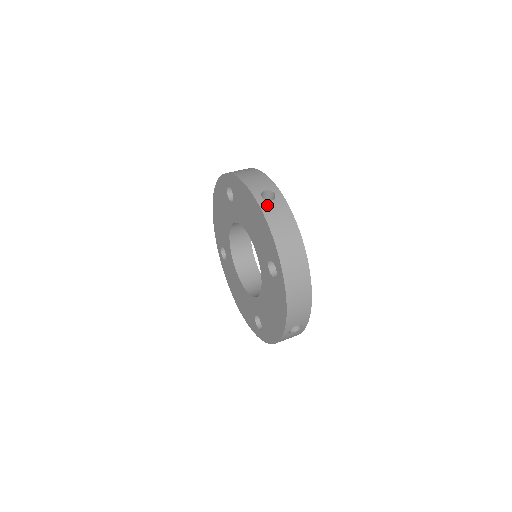
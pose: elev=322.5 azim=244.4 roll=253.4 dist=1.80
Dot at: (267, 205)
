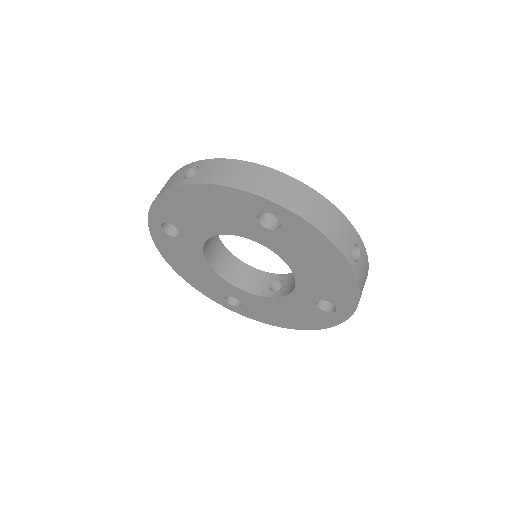
Dot at: (359, 269)
